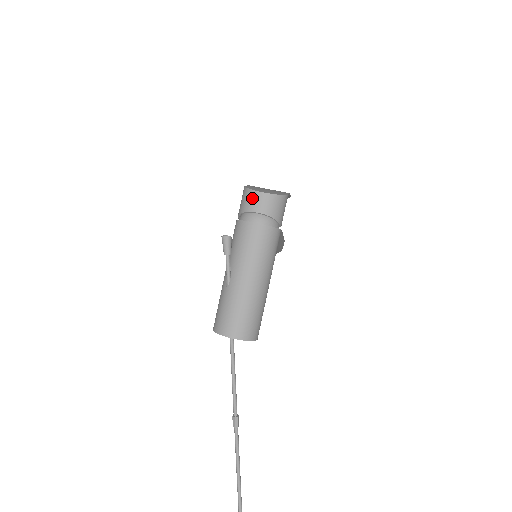
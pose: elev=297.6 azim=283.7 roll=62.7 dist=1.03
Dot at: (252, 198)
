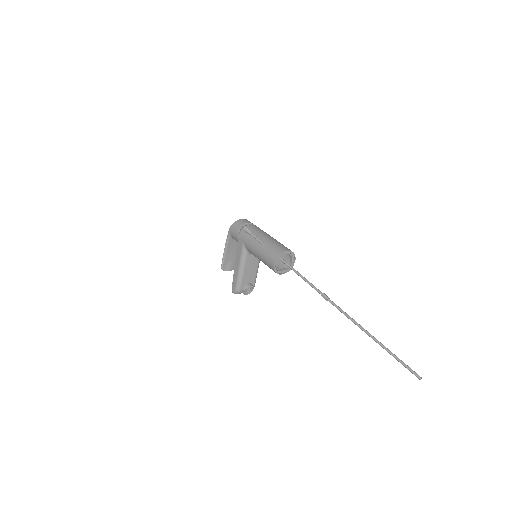
Dot at: (240, 221)
